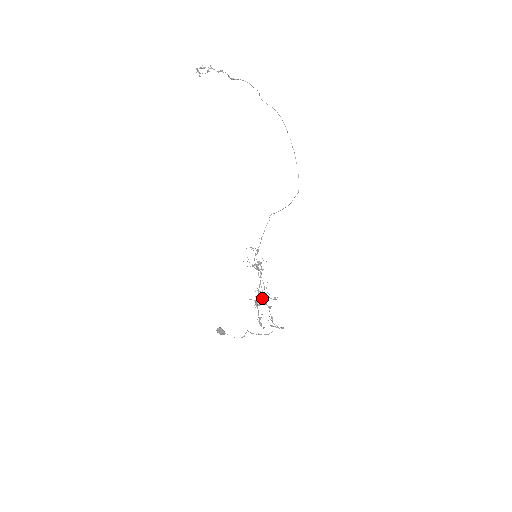
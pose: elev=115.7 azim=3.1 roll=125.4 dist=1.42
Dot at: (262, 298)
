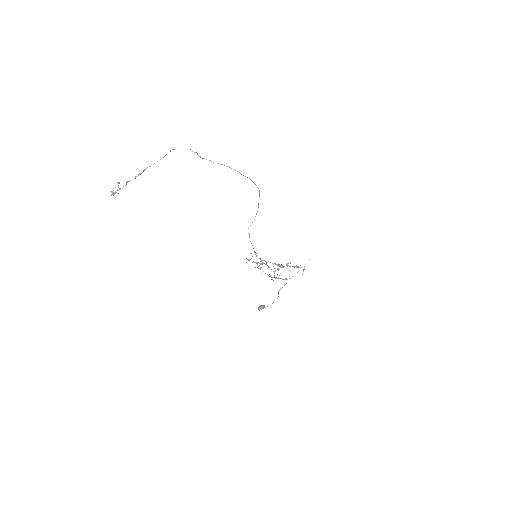
Dot at: occluded
